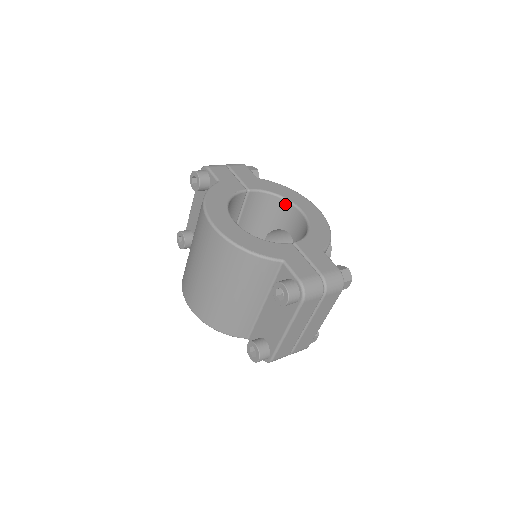
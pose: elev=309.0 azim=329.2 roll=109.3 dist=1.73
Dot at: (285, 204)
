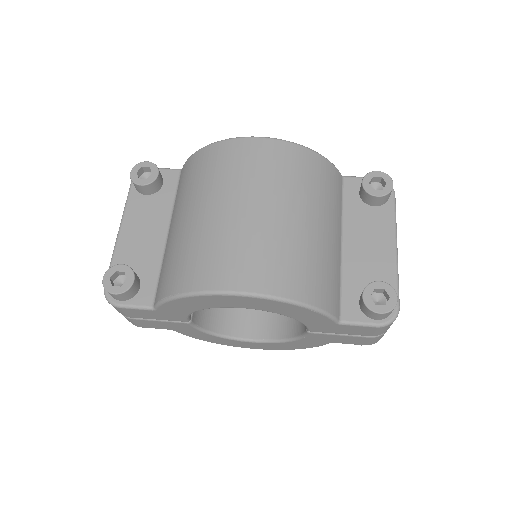
Dot at: occluded
